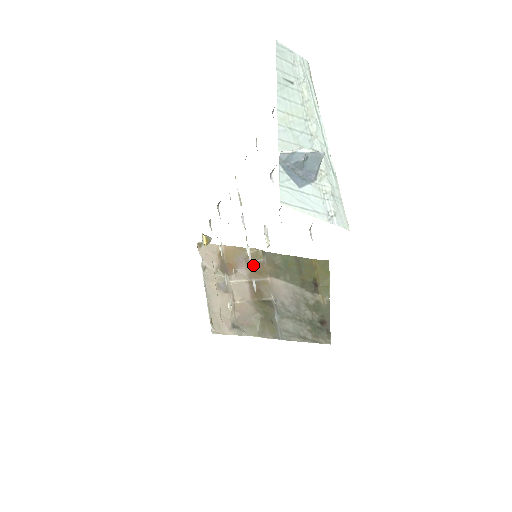
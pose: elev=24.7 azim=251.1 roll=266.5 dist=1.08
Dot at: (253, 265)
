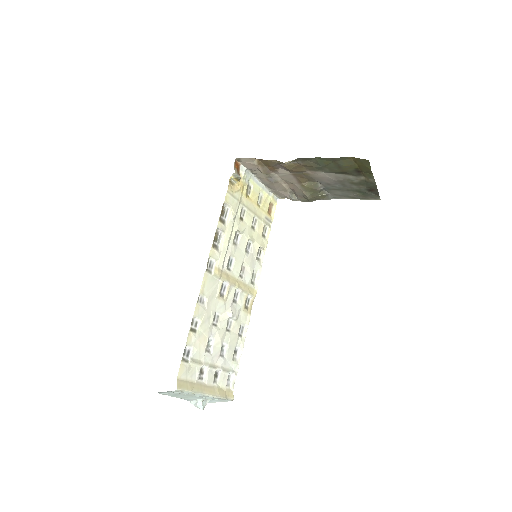
Dot at: (290, 166)
